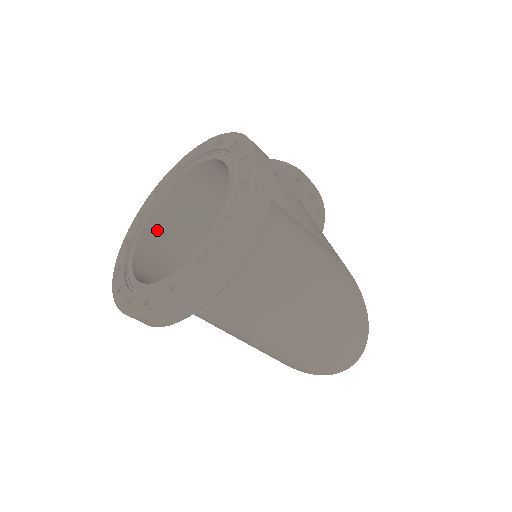
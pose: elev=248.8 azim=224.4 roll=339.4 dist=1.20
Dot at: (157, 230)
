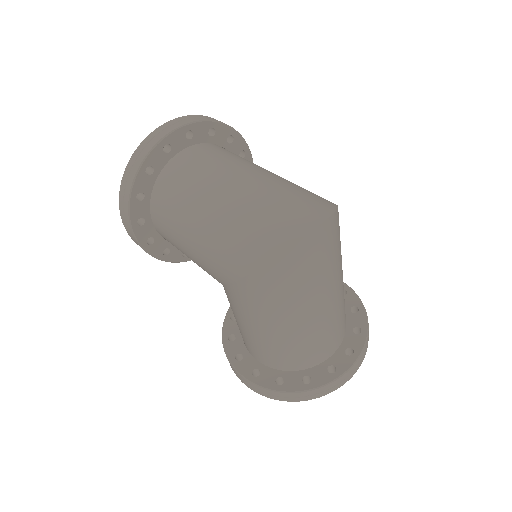
Dot at: occluded
